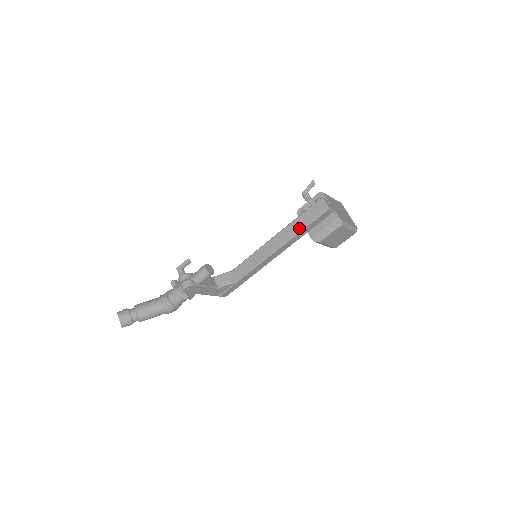
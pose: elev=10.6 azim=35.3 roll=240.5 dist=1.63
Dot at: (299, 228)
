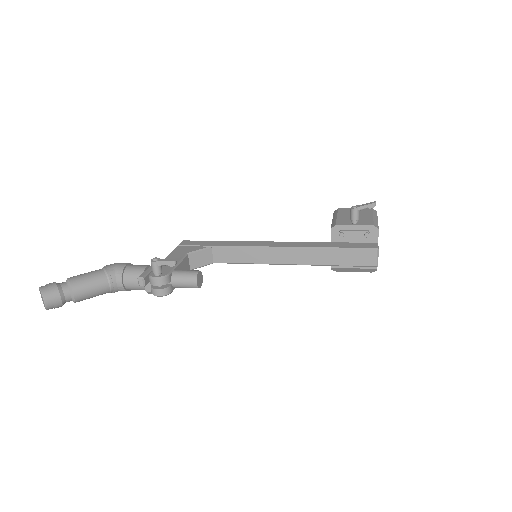
Dot at: (329, 262)
